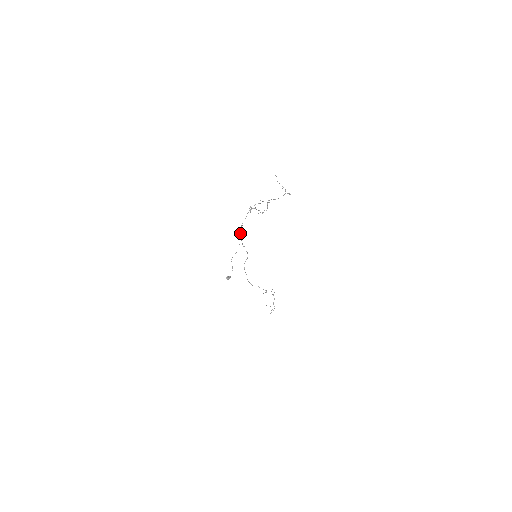
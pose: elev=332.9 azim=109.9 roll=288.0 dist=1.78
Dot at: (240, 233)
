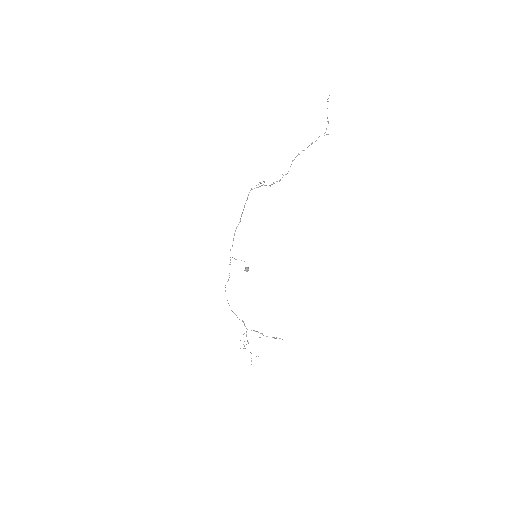
Dot at: occluded
